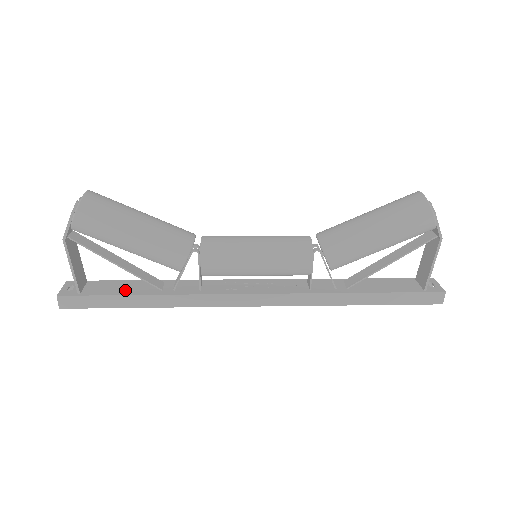
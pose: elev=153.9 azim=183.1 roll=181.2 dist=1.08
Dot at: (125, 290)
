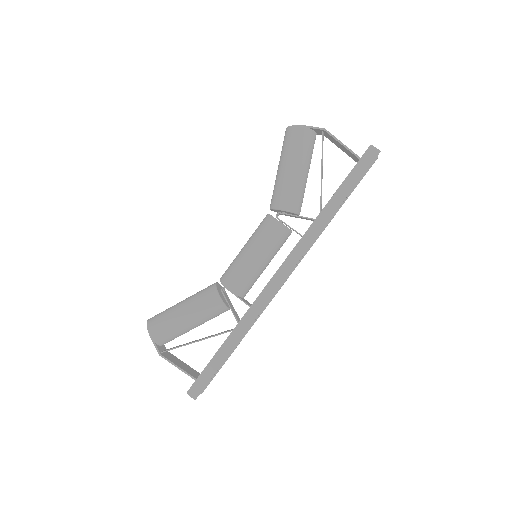
Dot at: occluded
